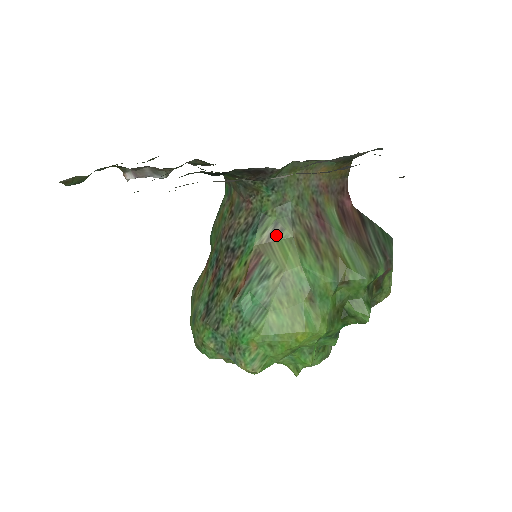
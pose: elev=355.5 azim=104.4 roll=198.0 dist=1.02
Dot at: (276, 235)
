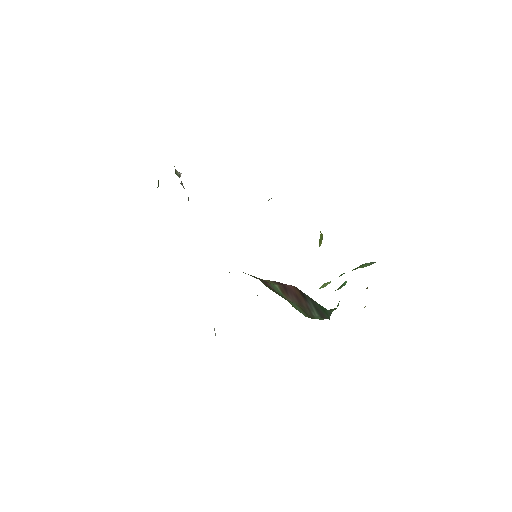
Dot at: occluded
